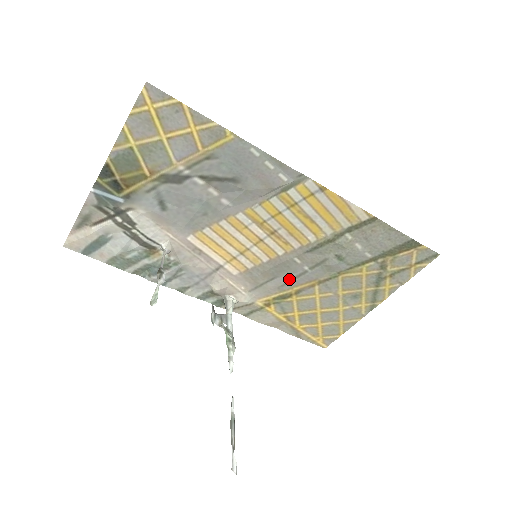
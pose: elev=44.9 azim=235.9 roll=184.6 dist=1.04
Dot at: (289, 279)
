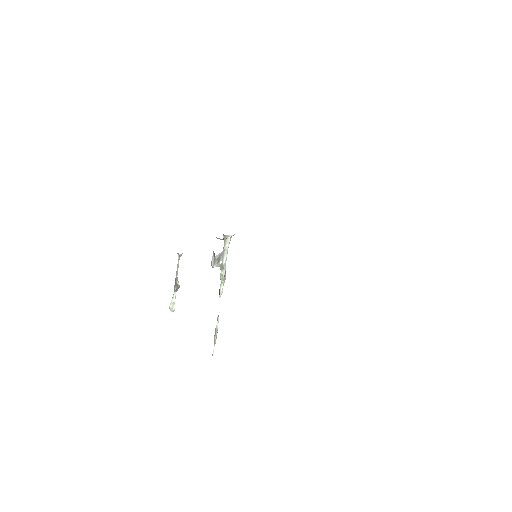
Dot at: occluded
